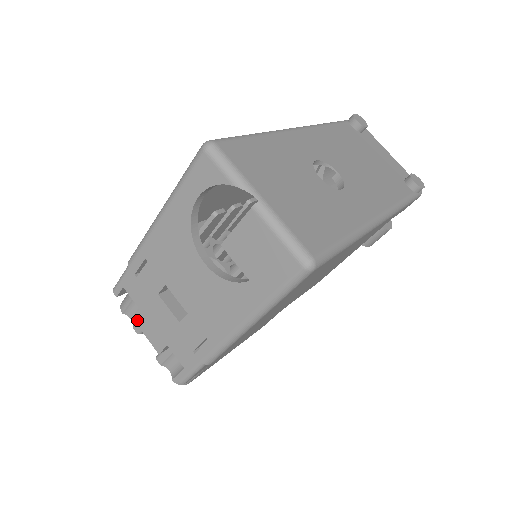
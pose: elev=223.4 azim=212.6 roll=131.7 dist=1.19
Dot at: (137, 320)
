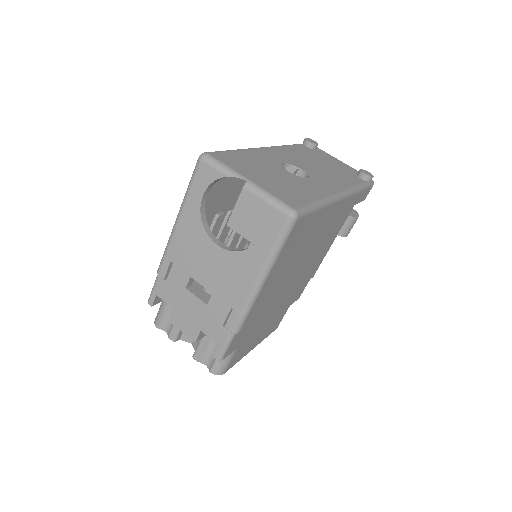
Dot at: (172, 319)
